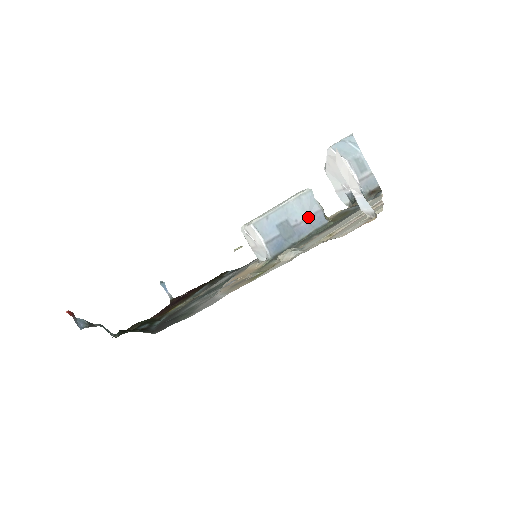
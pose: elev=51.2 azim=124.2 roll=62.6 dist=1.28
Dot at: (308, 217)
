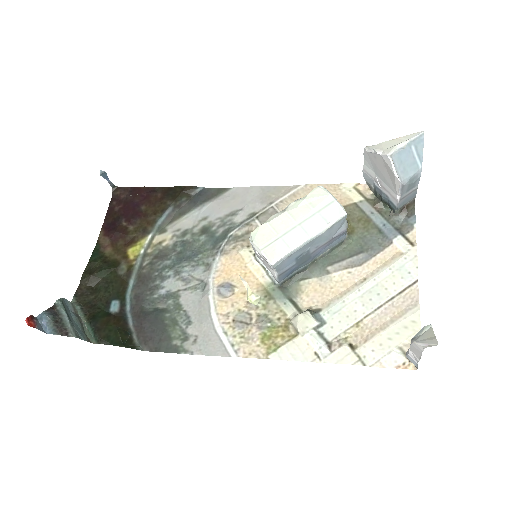
Dot at: (330, 240)
